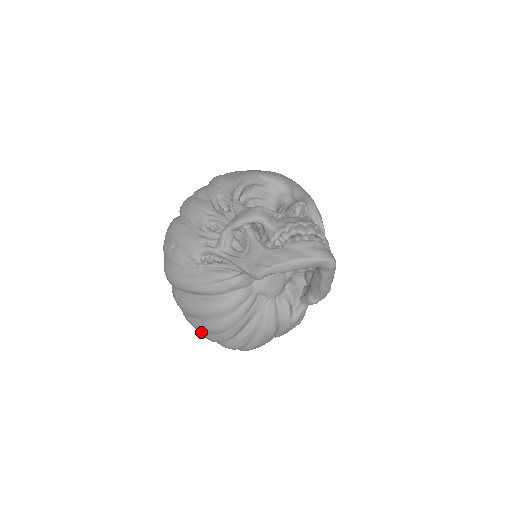
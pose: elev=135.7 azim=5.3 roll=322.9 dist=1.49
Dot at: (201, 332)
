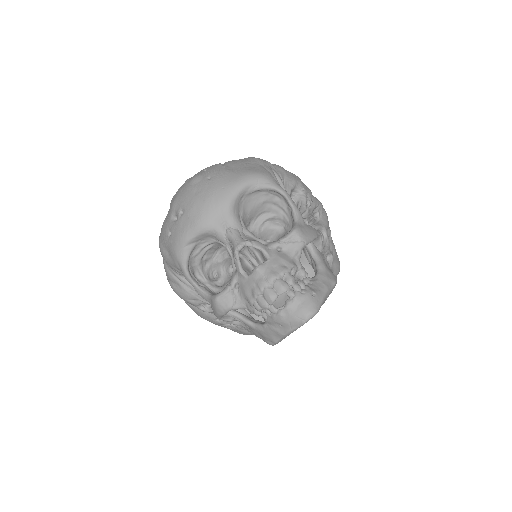
Dot at: occluded
